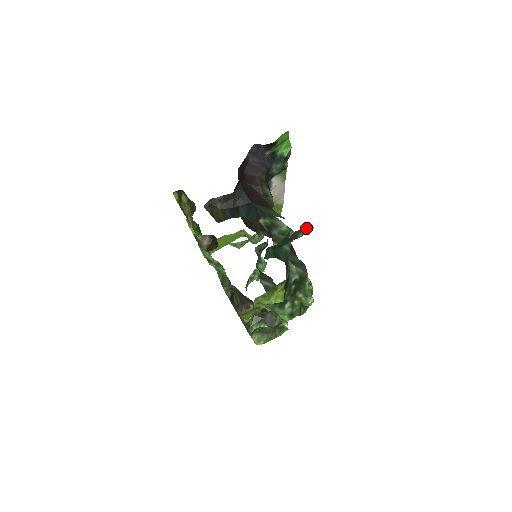
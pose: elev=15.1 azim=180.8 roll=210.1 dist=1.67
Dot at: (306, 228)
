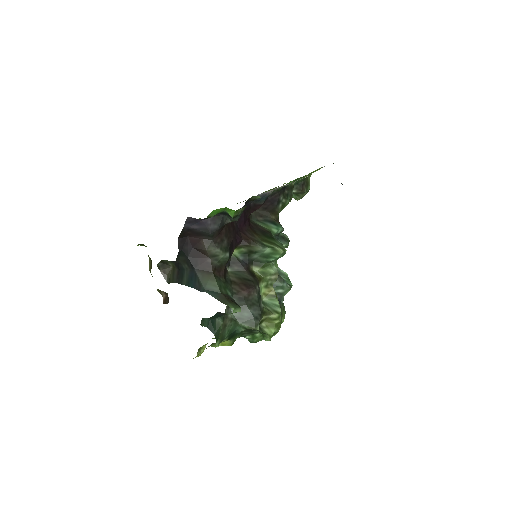
Dot at: (231, 313)
